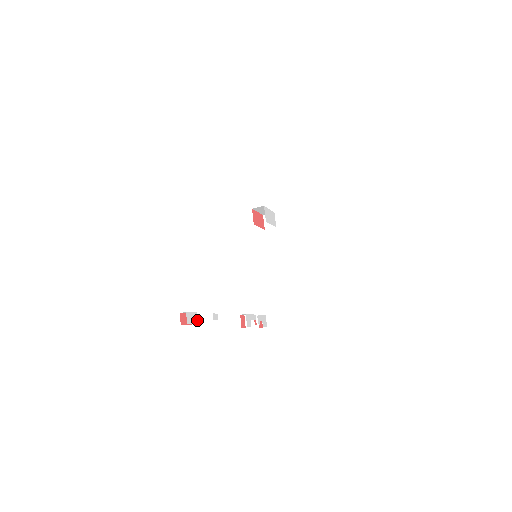
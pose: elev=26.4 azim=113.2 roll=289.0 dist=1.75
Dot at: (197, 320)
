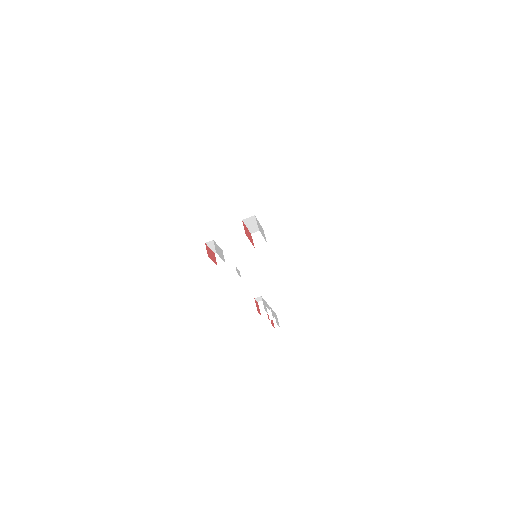
Dot at: occluded
